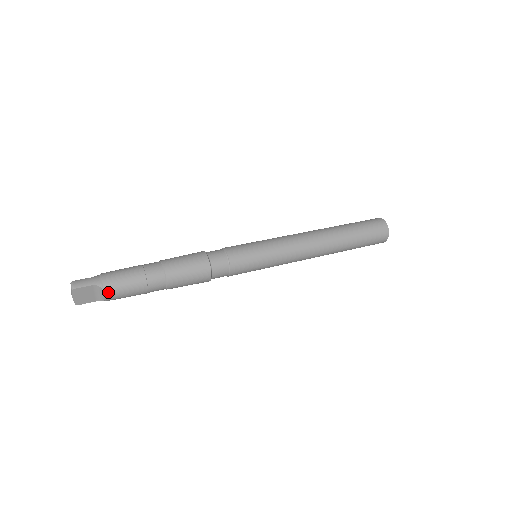
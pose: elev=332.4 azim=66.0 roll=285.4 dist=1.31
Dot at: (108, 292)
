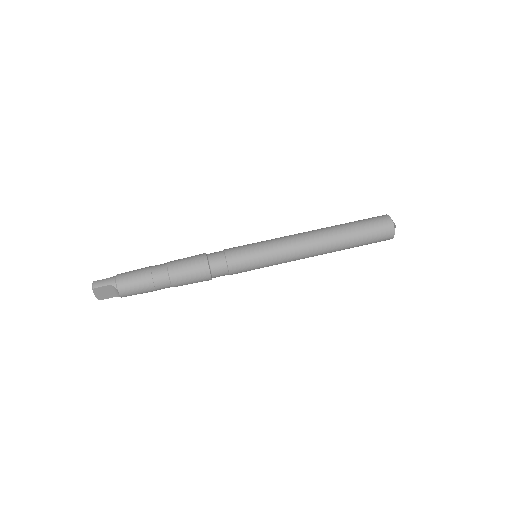
Dot at: (121, 291)
